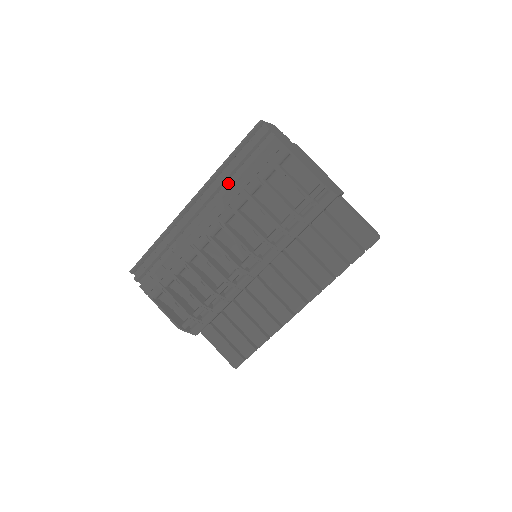
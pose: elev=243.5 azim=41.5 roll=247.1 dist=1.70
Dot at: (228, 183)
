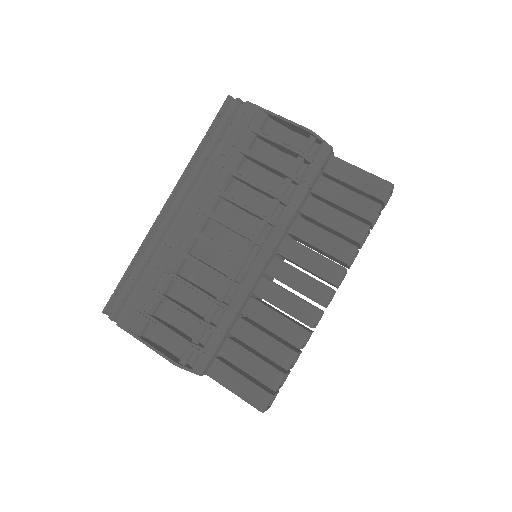
Dot at: (206, 168)
